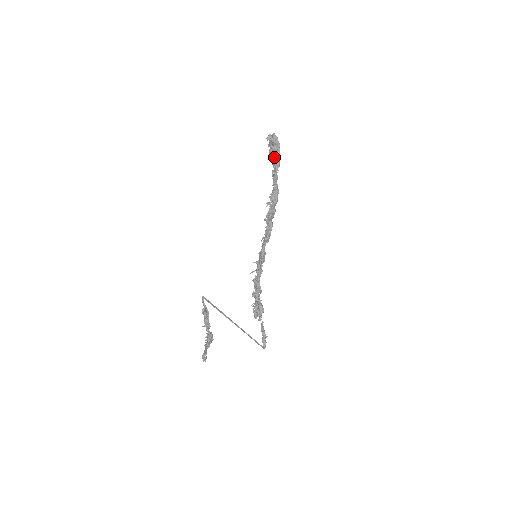
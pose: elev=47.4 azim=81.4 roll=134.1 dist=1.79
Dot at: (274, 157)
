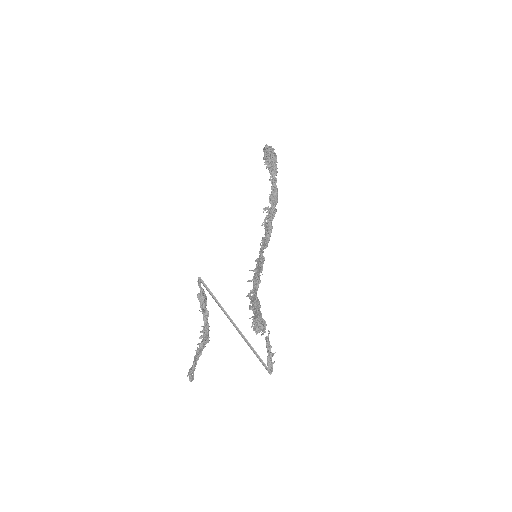
Dot at: (271, 164)
